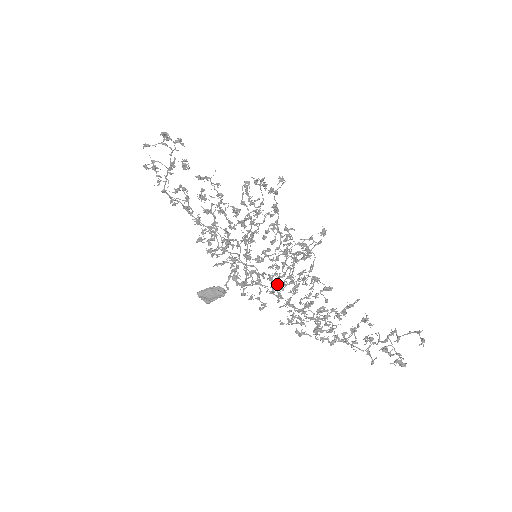
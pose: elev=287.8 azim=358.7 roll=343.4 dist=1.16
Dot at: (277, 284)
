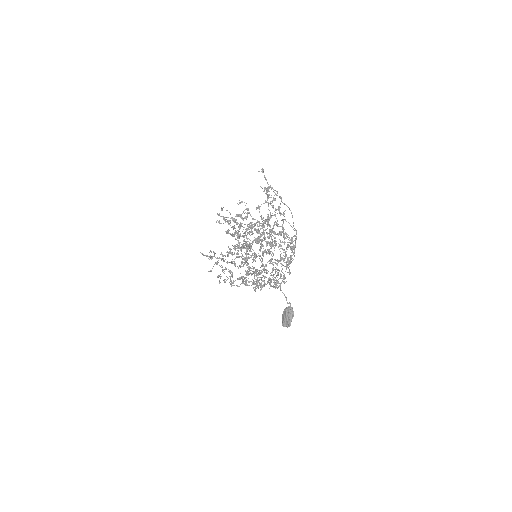
Dot at: (262, 252)
